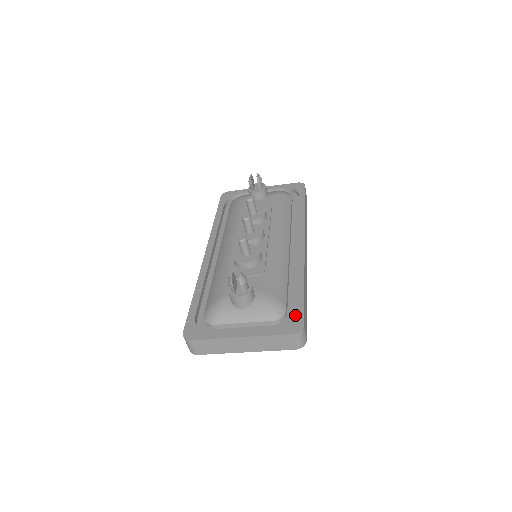
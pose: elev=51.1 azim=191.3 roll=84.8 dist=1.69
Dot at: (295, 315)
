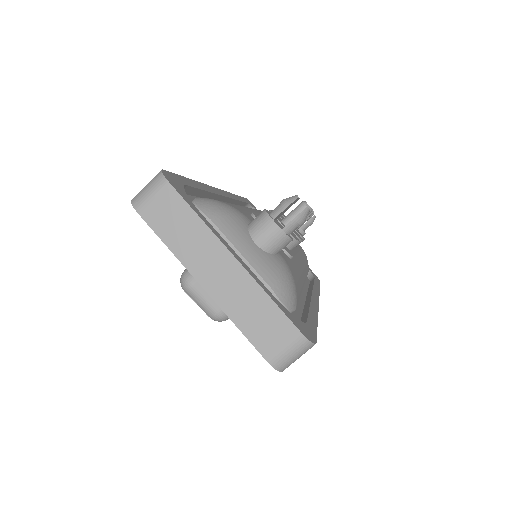
Dot at: (307, 325)
